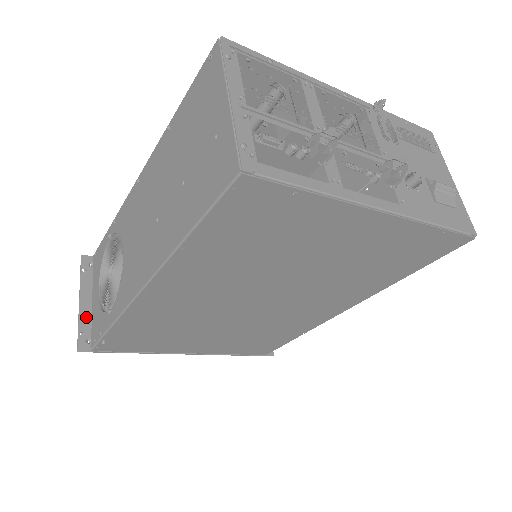
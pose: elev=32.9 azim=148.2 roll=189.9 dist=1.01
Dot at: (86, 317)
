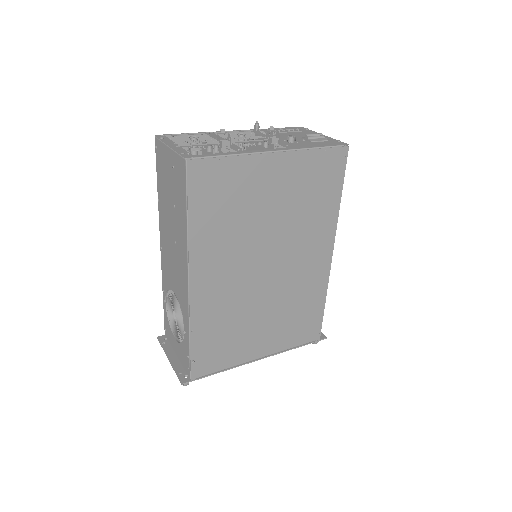
Dot at: (177, 365)
